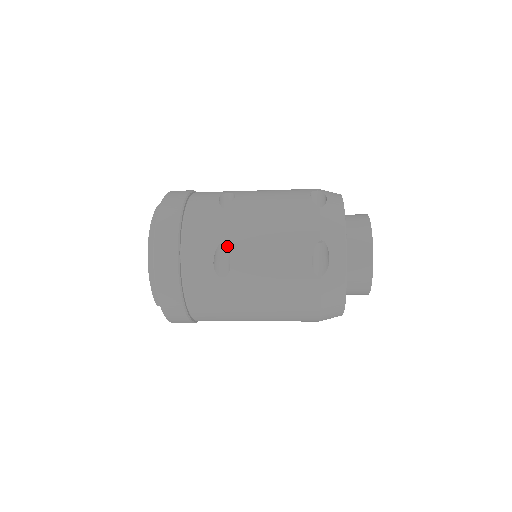
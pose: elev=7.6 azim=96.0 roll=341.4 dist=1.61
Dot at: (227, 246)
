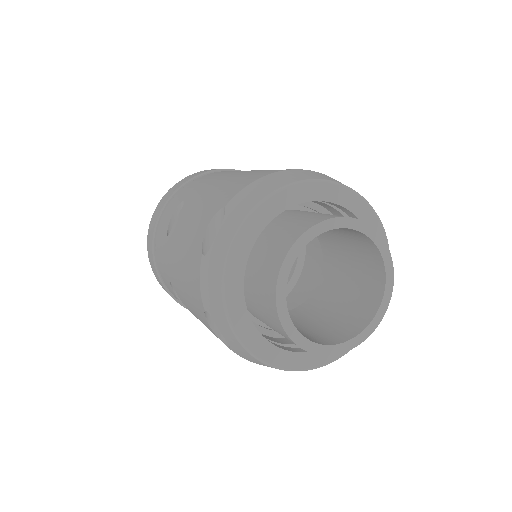
Dot at: (173, 286)
